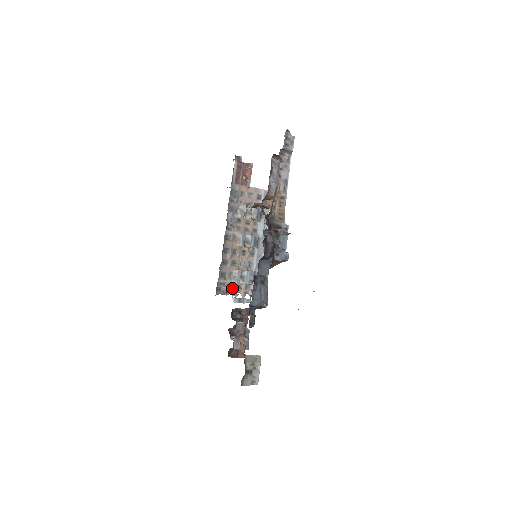
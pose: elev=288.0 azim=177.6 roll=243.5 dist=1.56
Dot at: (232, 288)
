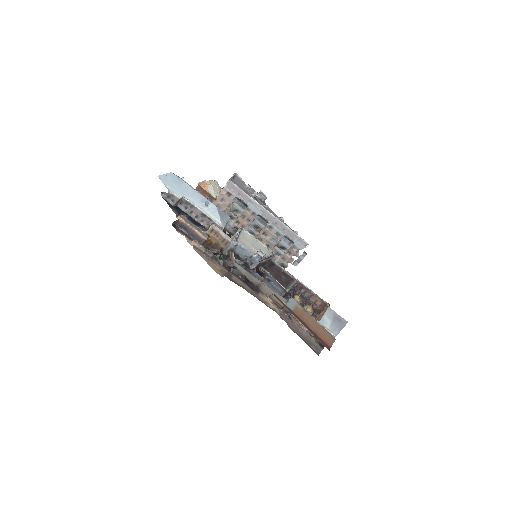
Dot at: (285, 259)
